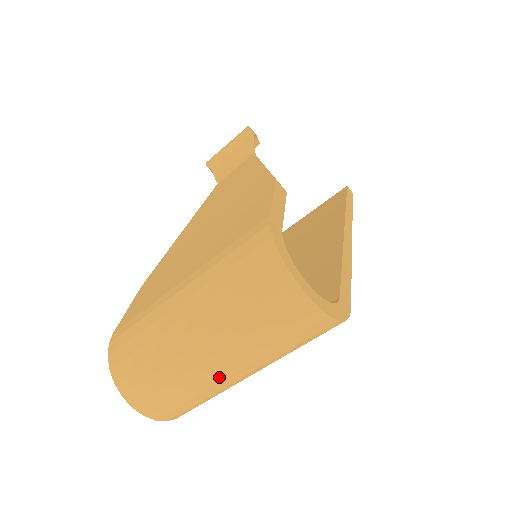
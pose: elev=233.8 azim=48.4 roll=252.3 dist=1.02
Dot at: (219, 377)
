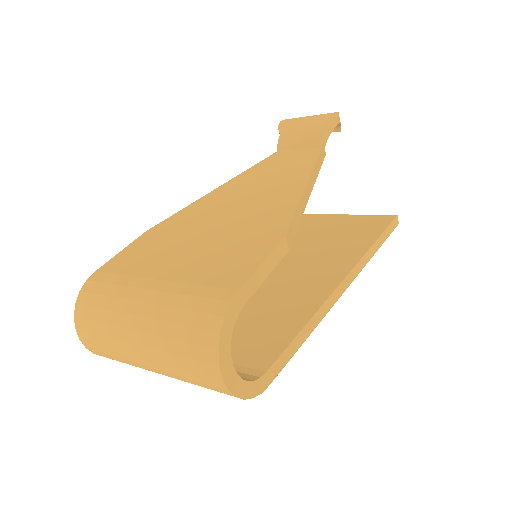
Dot at: (144, 367)
